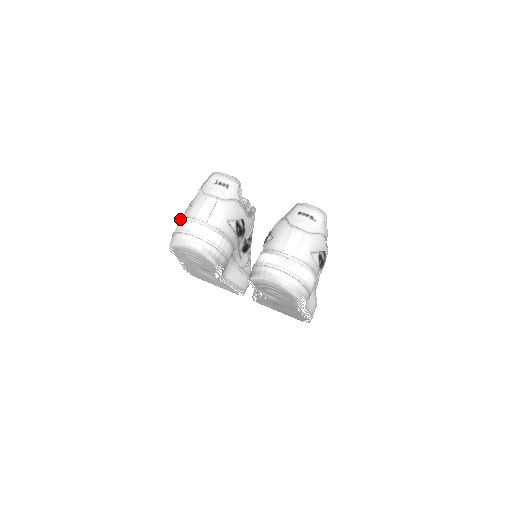
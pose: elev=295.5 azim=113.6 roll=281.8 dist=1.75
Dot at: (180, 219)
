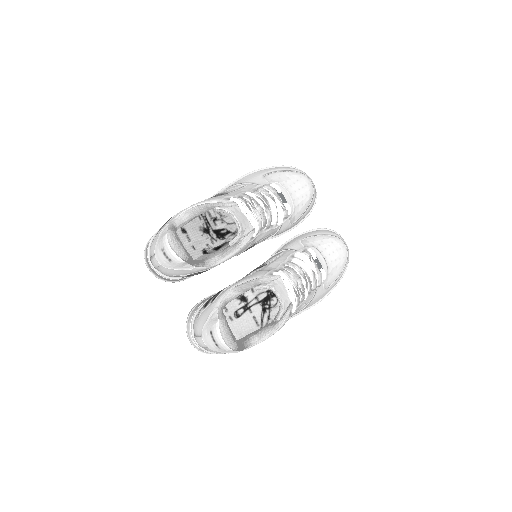
Dot at: occluded
